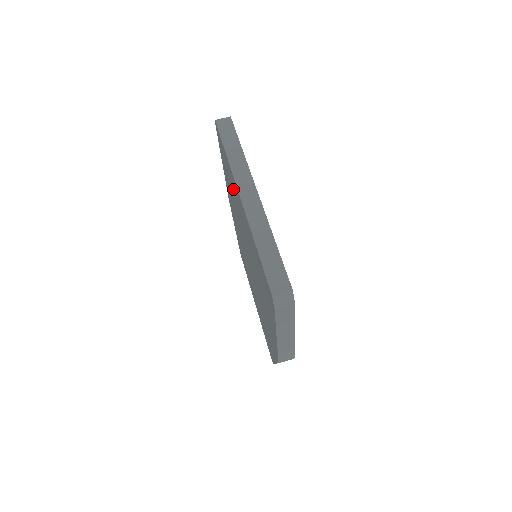
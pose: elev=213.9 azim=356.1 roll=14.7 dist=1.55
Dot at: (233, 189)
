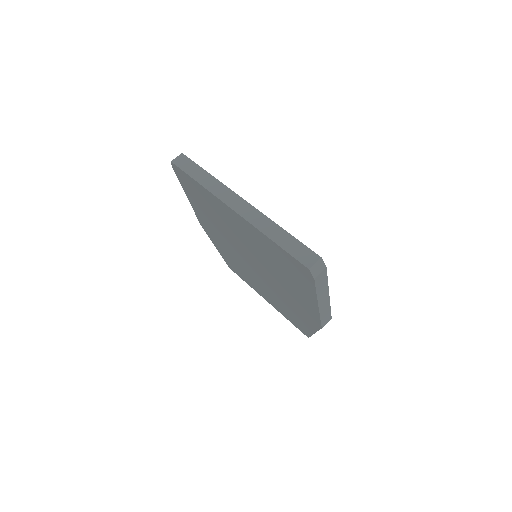
Dot at: (215, 210)
